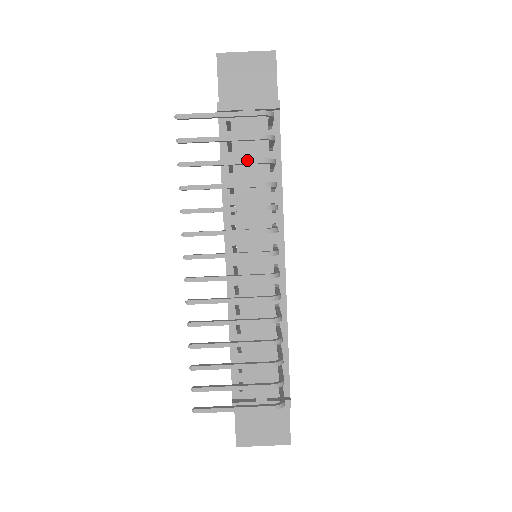
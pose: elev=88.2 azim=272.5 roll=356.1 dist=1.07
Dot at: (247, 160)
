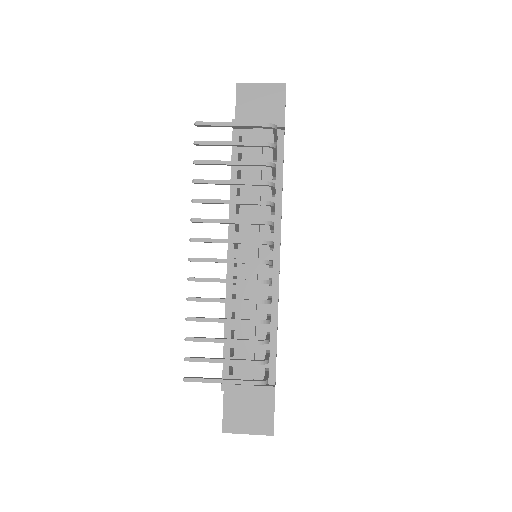
Dot at: (251, 162)
